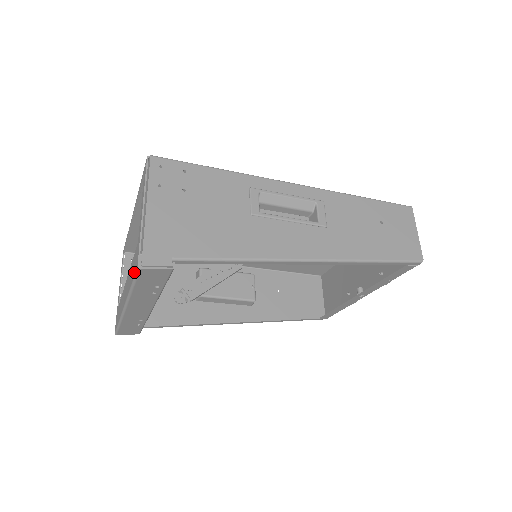
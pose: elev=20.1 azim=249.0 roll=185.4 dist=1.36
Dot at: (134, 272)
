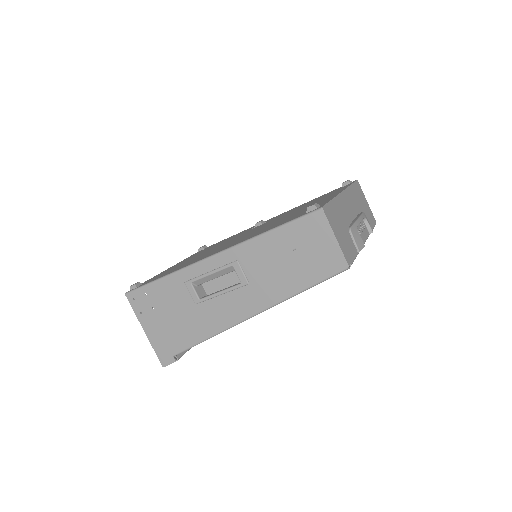
Dot at: occluded
